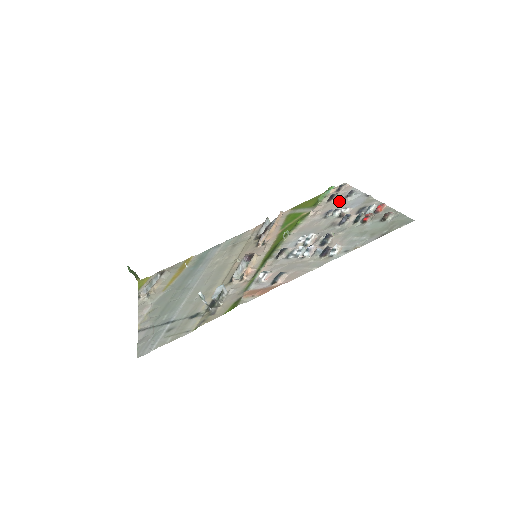
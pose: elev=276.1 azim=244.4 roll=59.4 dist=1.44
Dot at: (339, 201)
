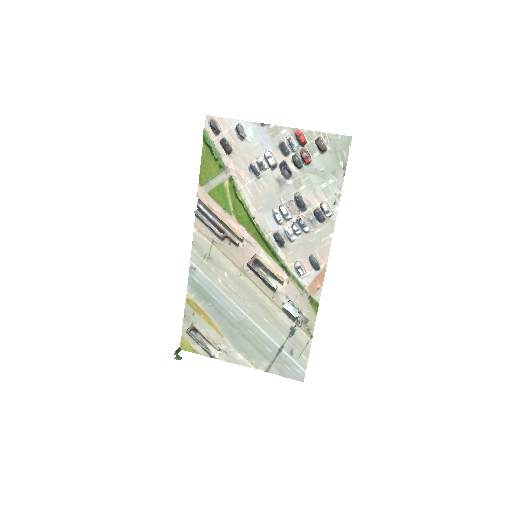
Dot at: (241, 148)
